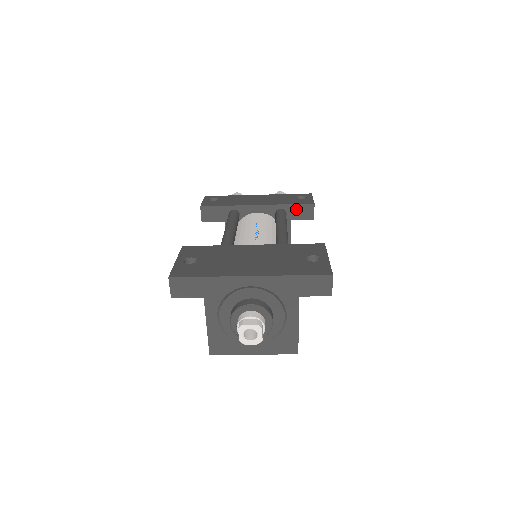
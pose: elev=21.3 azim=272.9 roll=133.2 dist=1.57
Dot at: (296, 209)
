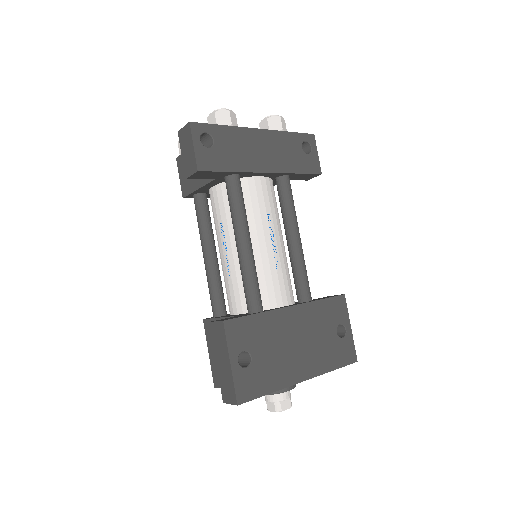
Dot at: (301, 176)
